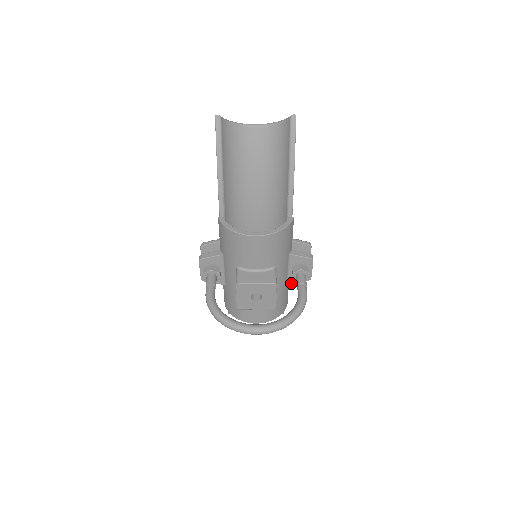
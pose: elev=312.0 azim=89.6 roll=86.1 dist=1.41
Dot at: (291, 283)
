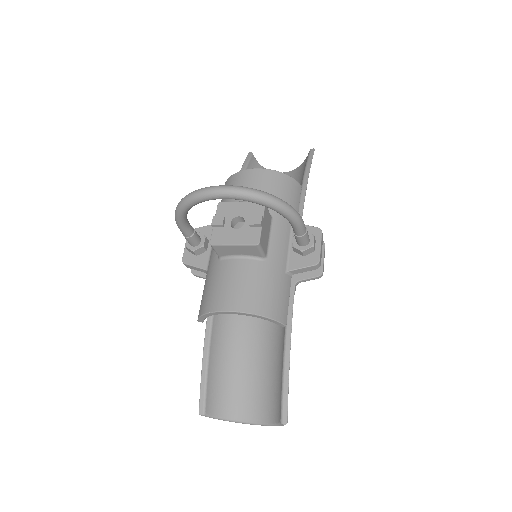
Dot at: (292, 269)
